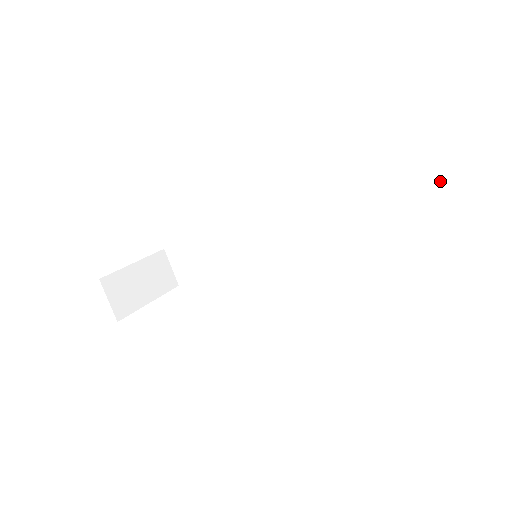
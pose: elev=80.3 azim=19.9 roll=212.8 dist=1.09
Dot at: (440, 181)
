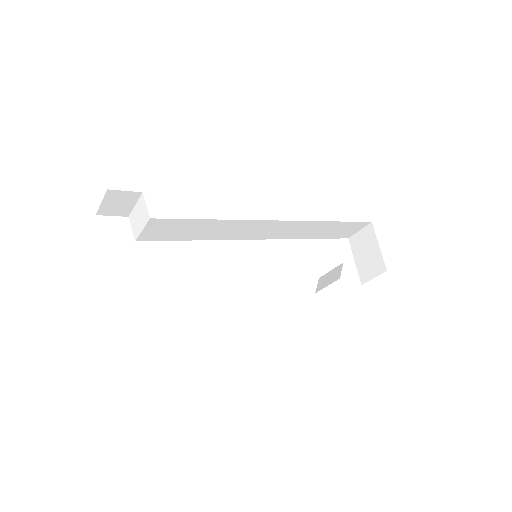
Dot at: (354, 225)
